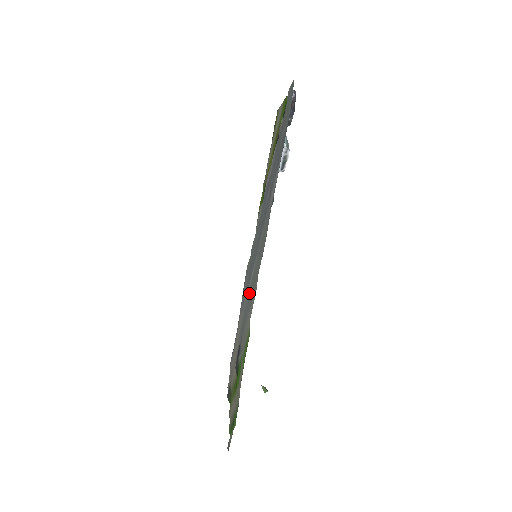
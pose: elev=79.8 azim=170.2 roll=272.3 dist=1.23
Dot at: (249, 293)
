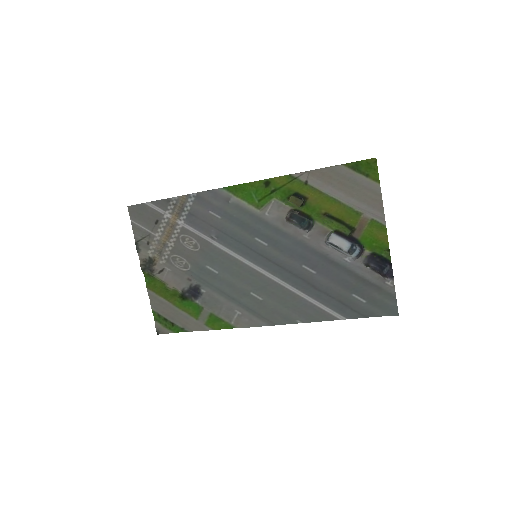
Dot at: (230, 269)
